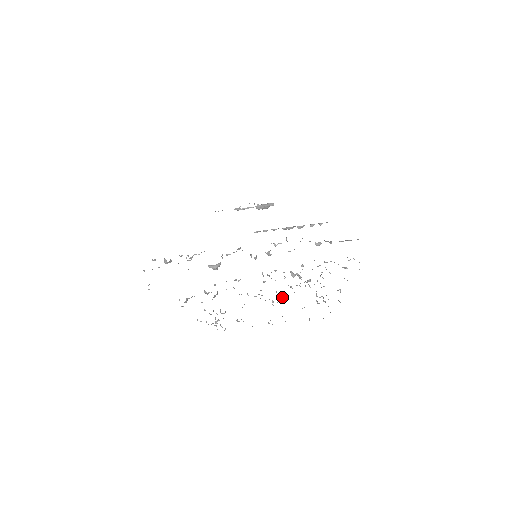
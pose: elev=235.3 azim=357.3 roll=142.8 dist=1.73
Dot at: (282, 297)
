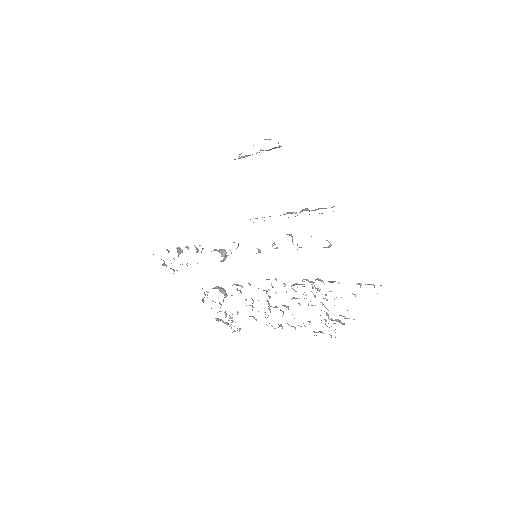
Dot at: occluded
